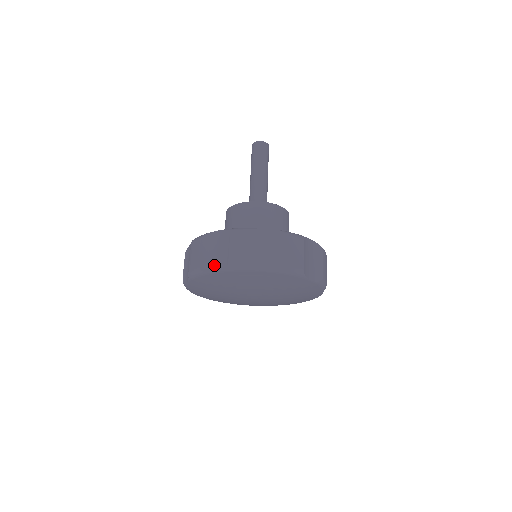
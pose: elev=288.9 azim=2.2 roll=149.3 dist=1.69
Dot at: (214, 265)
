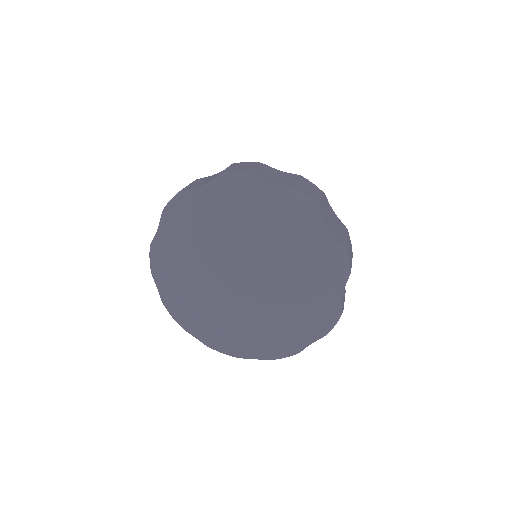
Dot at: occluded
